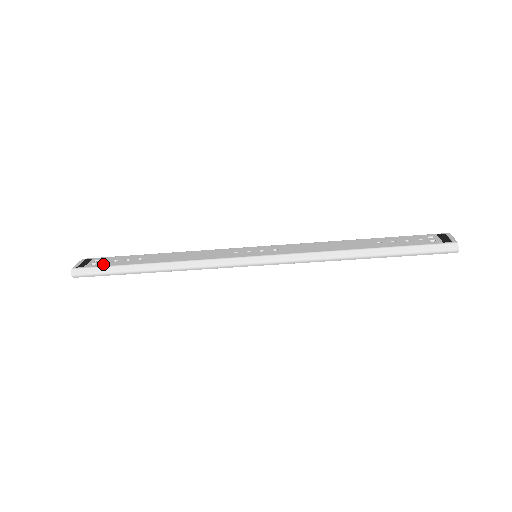
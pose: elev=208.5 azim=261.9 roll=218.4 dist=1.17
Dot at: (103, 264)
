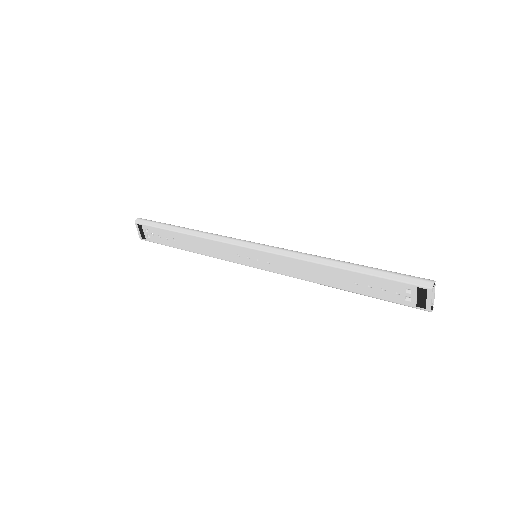
Dot at: (155, 240)
